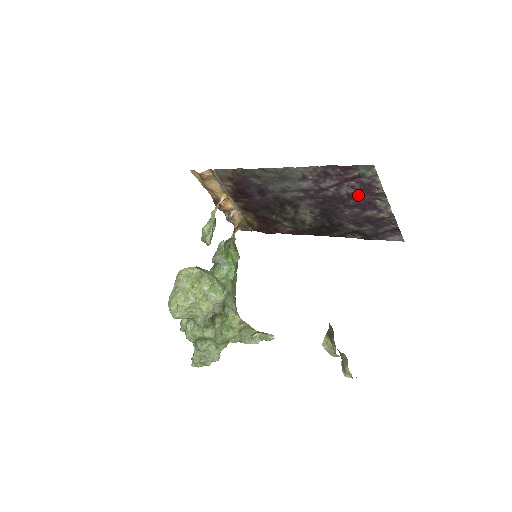
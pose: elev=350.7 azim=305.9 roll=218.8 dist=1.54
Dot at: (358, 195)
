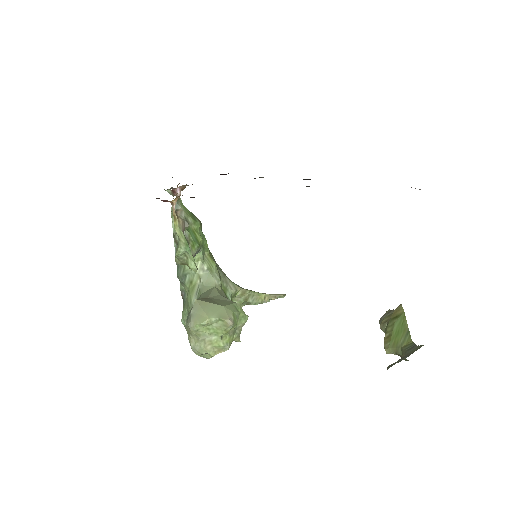
Dot at: occluded
